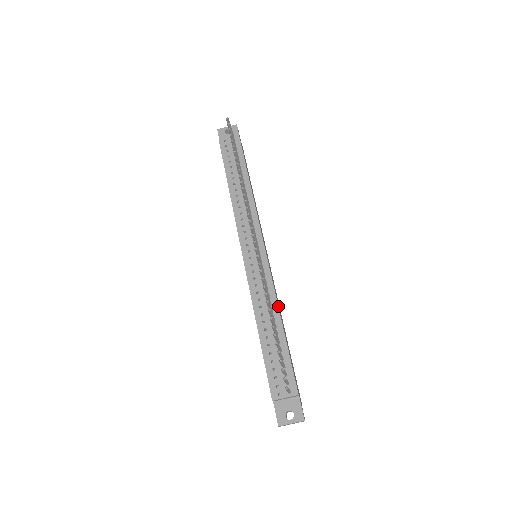
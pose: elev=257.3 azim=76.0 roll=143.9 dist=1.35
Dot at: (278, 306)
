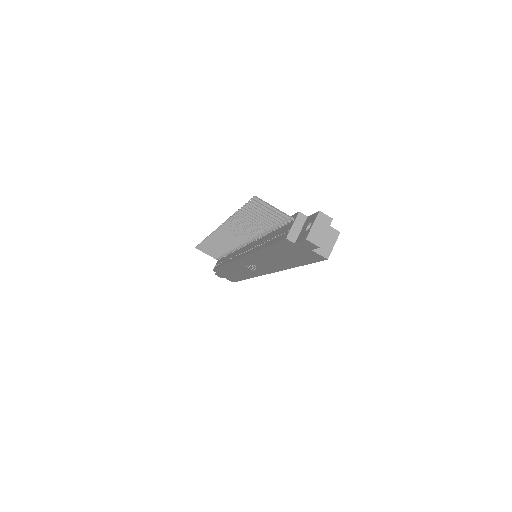
Dot at: occluded
